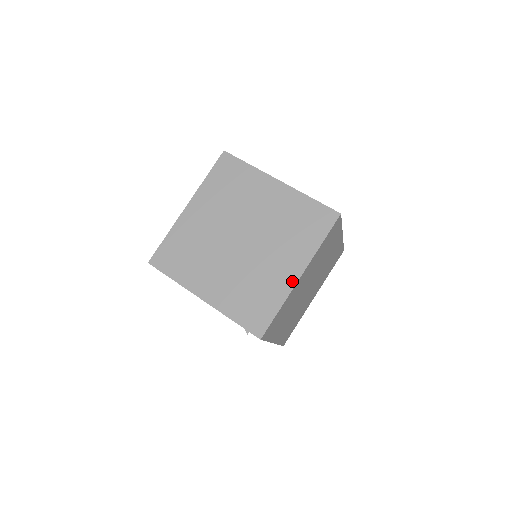
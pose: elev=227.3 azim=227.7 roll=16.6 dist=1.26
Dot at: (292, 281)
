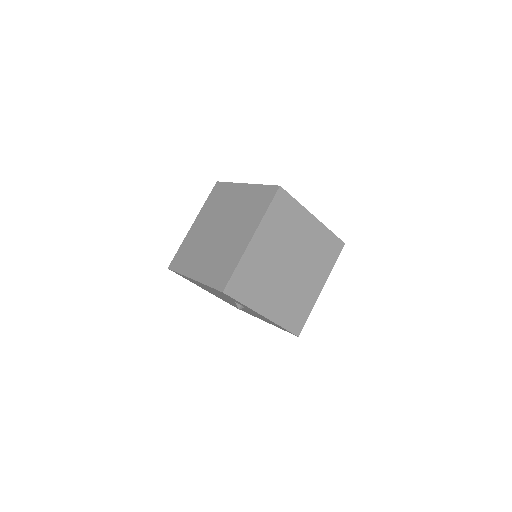
Dot at: (246, 244)
